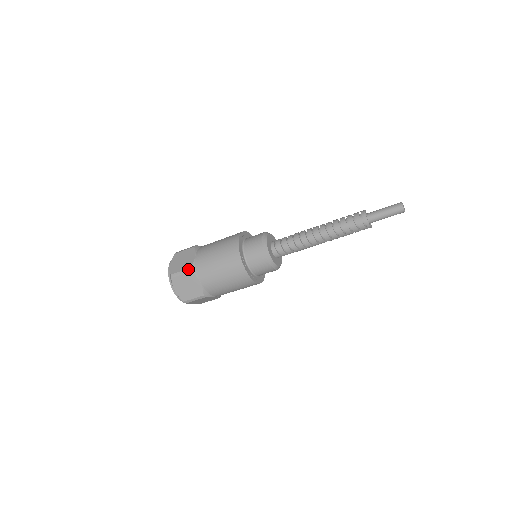
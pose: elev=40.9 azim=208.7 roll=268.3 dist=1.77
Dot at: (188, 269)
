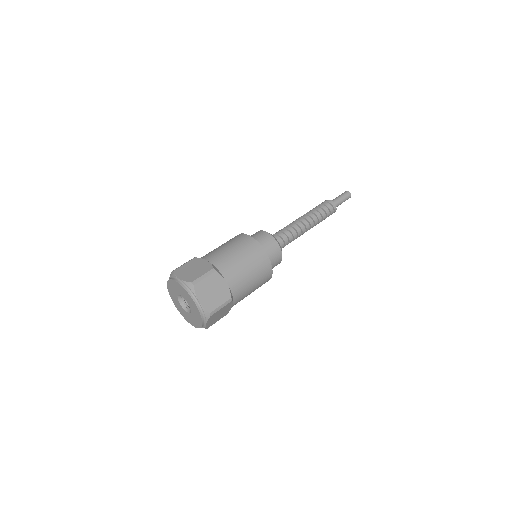
Dot at: (229, 300)
